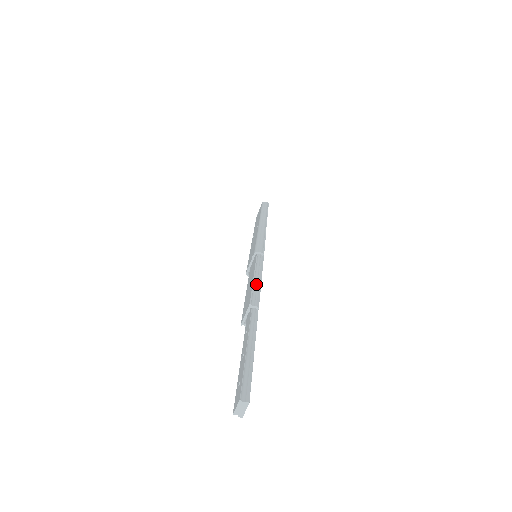
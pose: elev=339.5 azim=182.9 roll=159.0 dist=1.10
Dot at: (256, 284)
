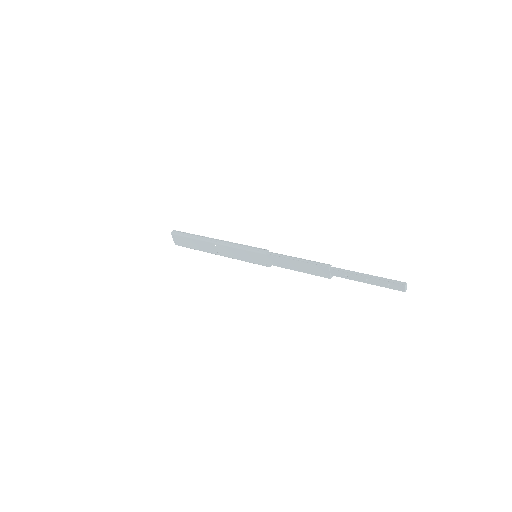
Dot at: (305, 261)
